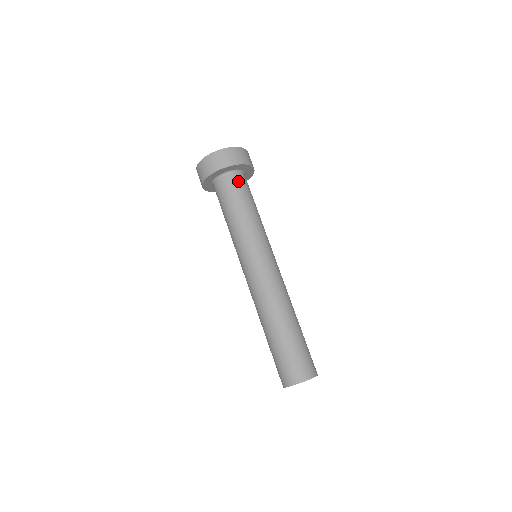
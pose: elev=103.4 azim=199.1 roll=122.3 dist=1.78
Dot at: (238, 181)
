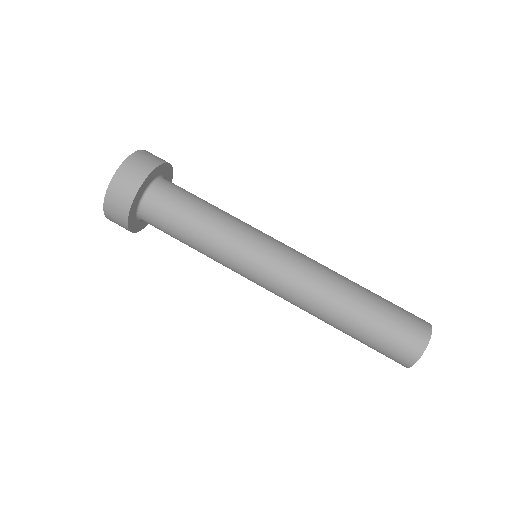
Dot at: (164, 193)
